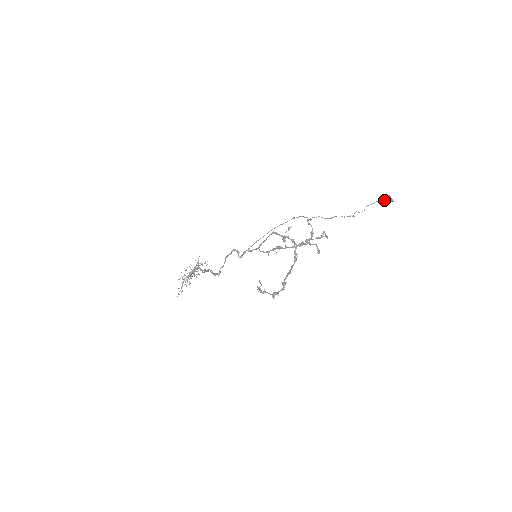
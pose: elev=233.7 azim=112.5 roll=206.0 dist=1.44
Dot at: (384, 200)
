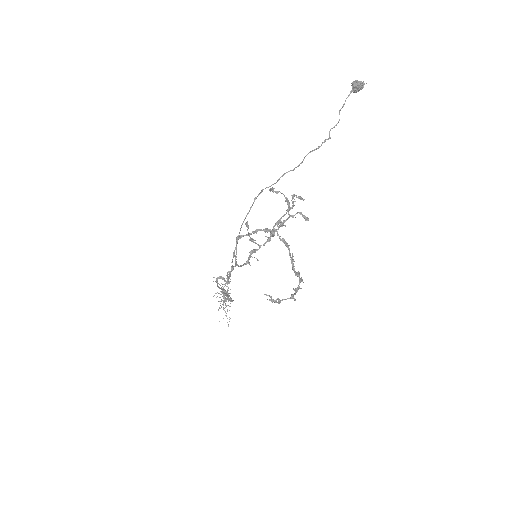
Dot at: (353, 91)
